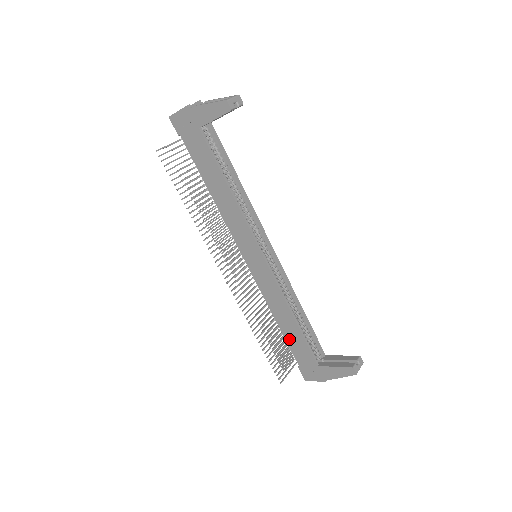
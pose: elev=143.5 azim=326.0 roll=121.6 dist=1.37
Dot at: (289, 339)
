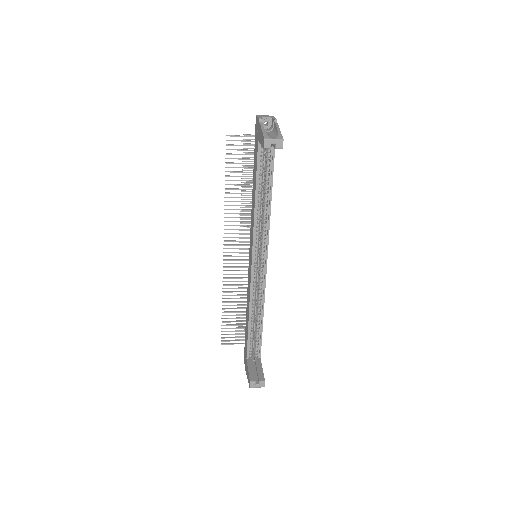
Dot at: (246, 326)
